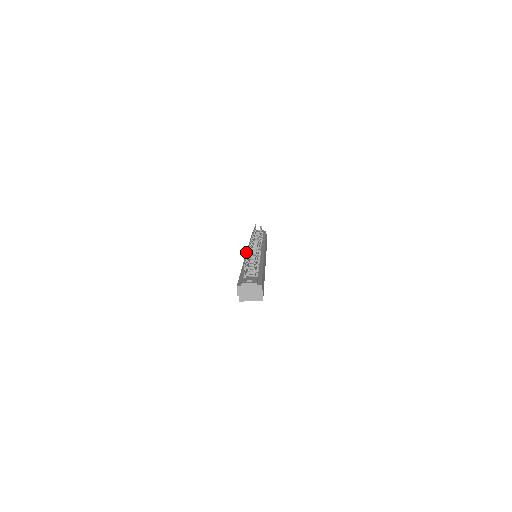
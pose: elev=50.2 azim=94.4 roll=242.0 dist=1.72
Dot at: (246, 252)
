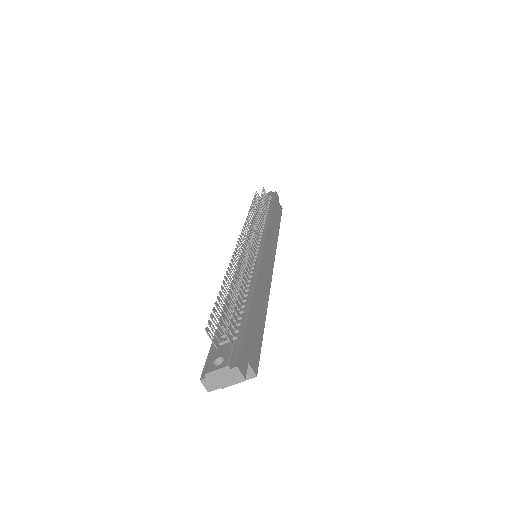
Dot at: (239, 258)
